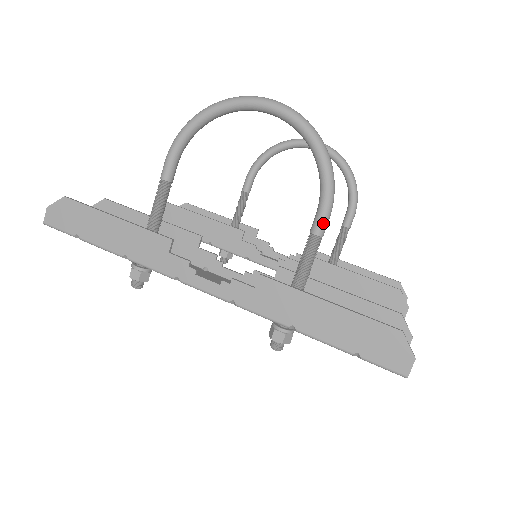
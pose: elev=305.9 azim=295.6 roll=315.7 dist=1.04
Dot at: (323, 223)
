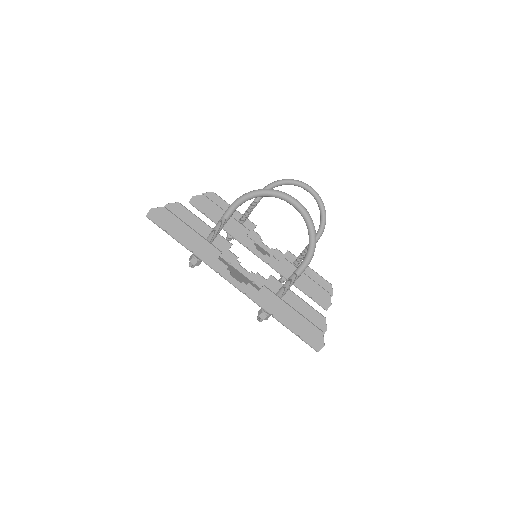
Dot at: (303, 270)
